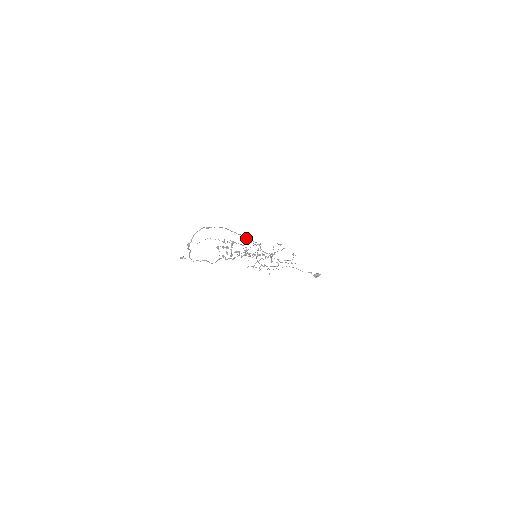
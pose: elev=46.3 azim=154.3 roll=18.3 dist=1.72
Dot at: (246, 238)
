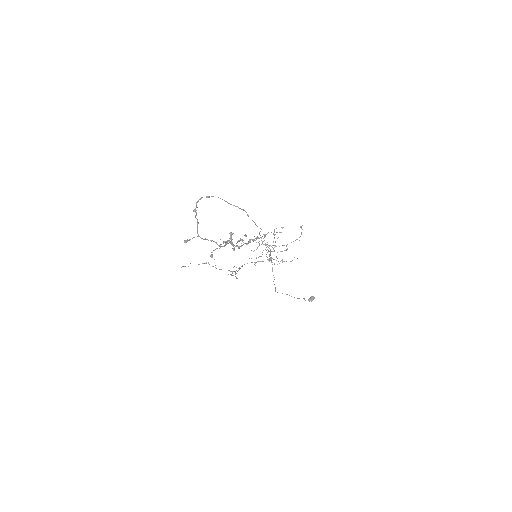
Dot at: (248, 215)
